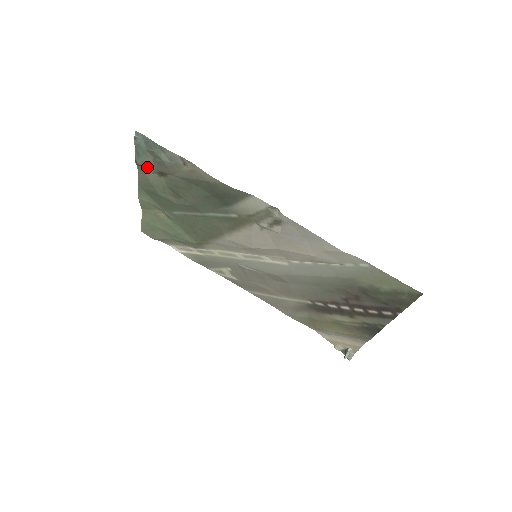
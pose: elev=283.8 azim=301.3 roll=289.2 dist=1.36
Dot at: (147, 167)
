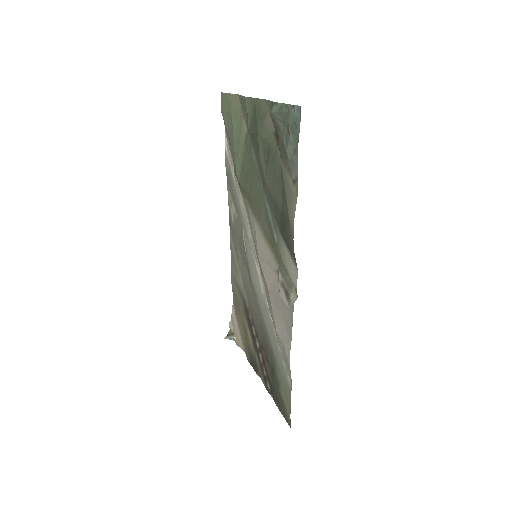
Dot at: (274, 120)
